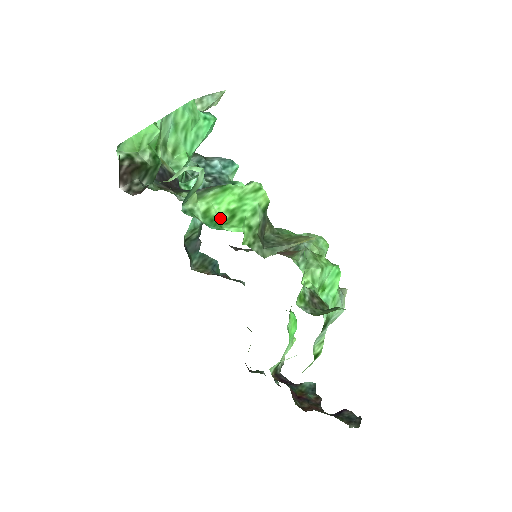
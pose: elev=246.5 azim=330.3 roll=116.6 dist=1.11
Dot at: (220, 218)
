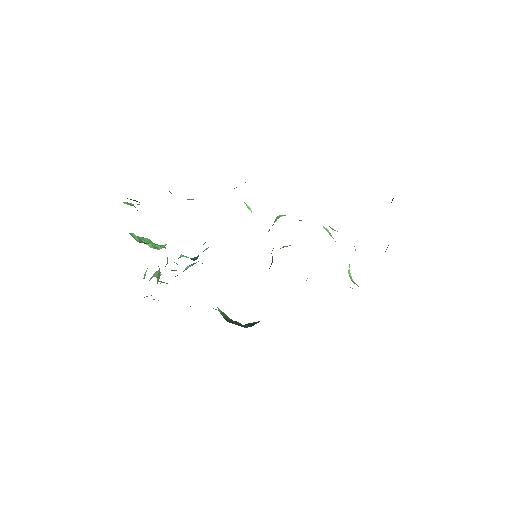
Dot at: occluded
